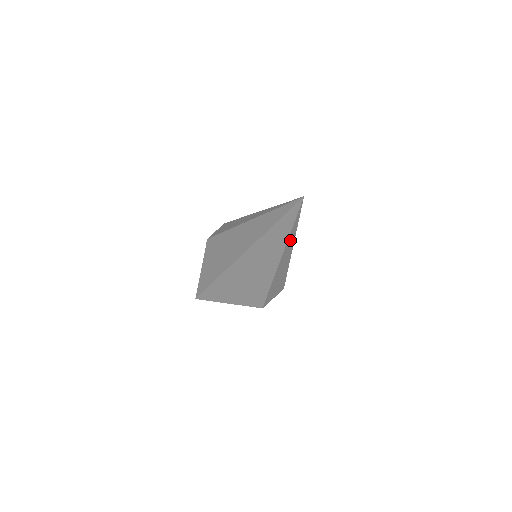
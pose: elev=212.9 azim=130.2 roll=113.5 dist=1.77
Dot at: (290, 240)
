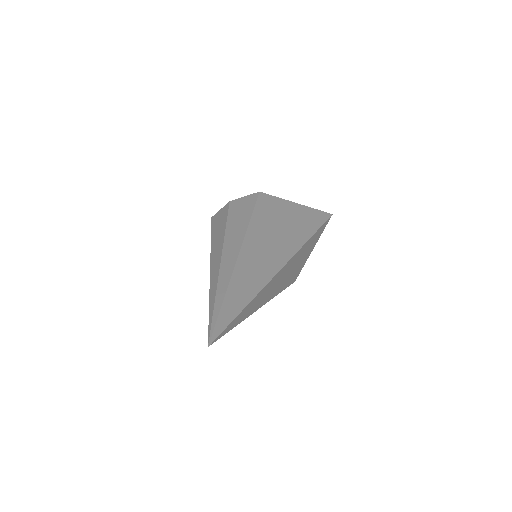
Dot at: occluded
